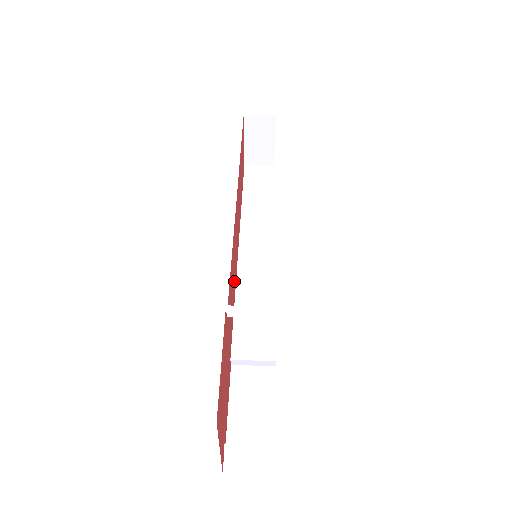
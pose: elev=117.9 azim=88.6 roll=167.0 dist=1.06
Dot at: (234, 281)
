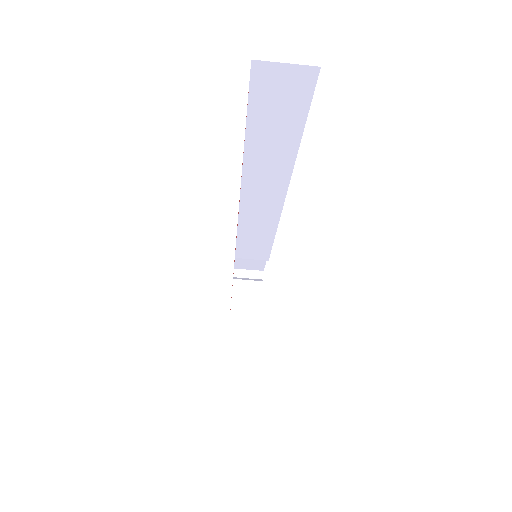
Dot at: occluded
